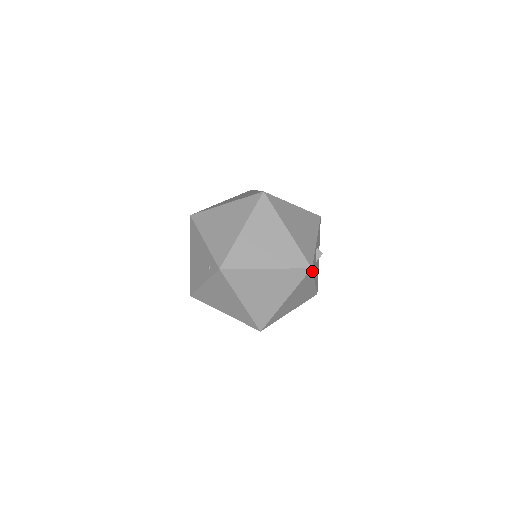
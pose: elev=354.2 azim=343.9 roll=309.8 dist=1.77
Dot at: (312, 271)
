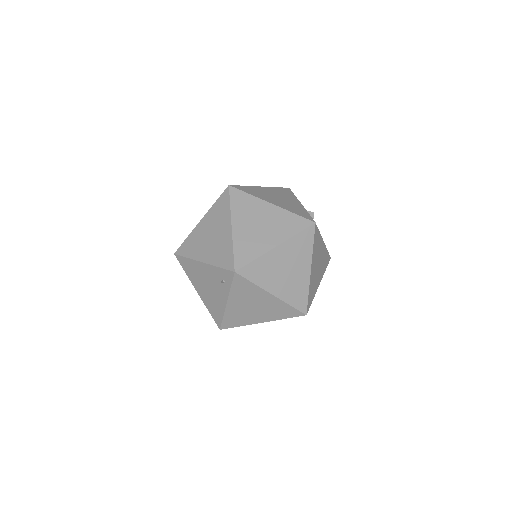
Dot at: (317, 227)
